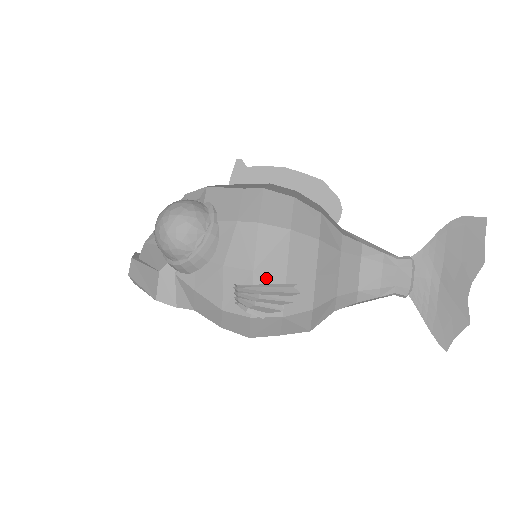
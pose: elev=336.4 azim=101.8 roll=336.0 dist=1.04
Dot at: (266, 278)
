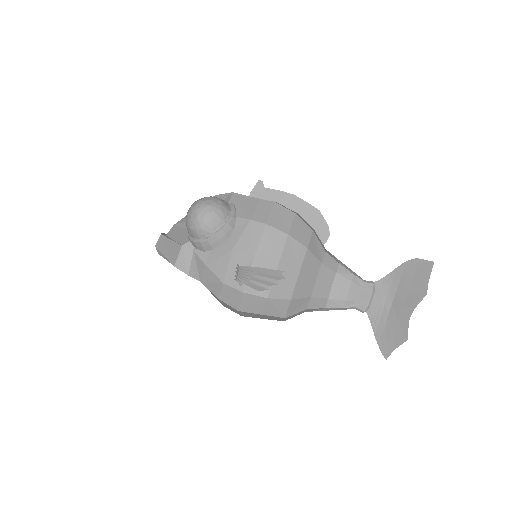
Dot at: (262, 266)
